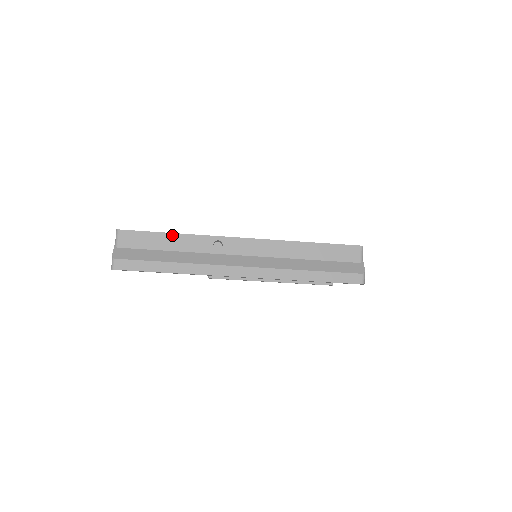
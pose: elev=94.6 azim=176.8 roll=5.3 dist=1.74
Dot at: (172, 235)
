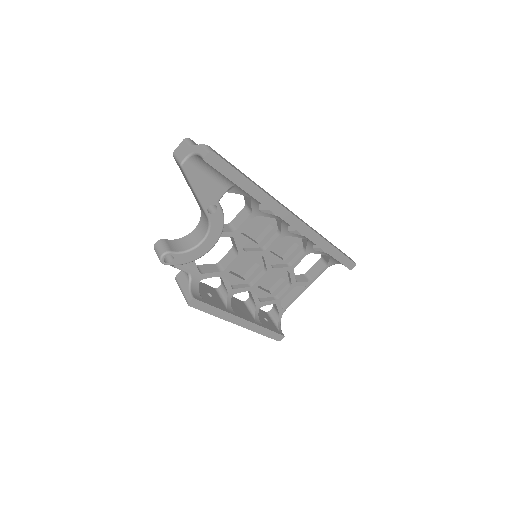
Dot at: occluded
